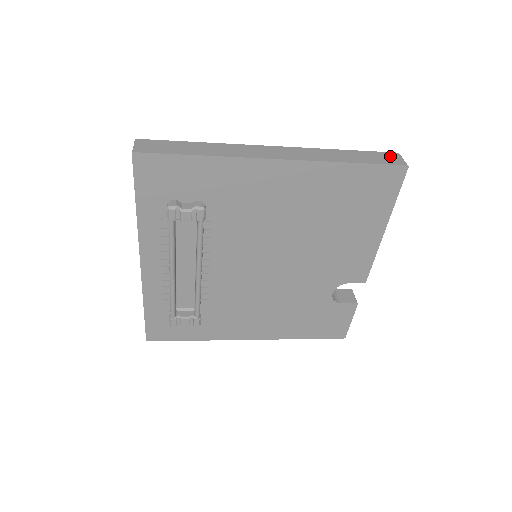
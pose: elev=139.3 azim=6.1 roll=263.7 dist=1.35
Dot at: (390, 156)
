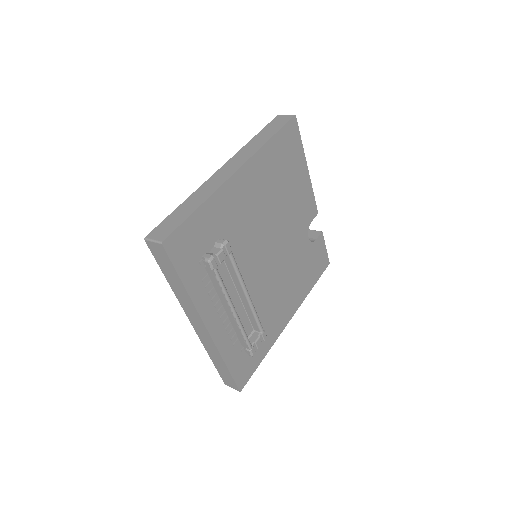
Dot at: (279, 119)
